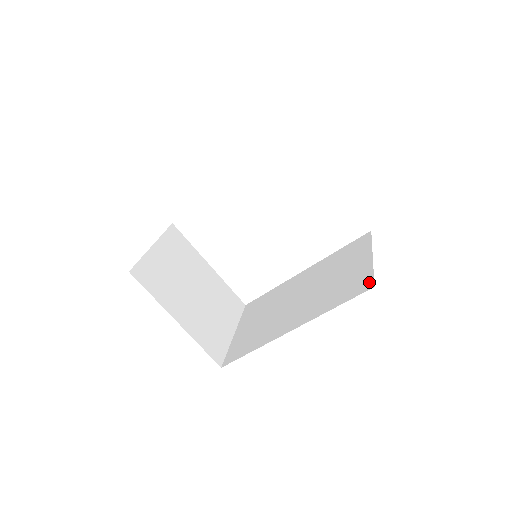
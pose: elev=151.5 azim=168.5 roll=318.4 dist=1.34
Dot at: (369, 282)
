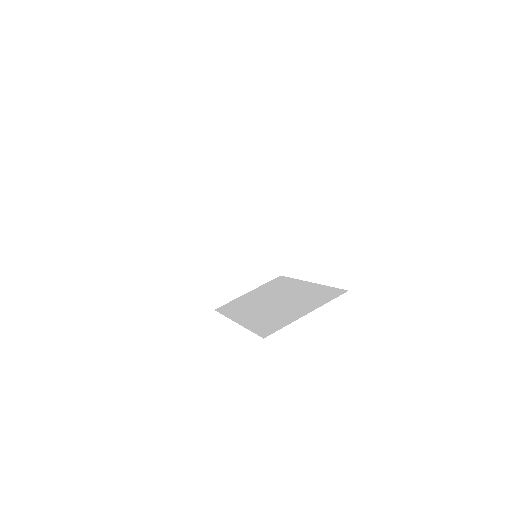
Dot at: (271, 332)
